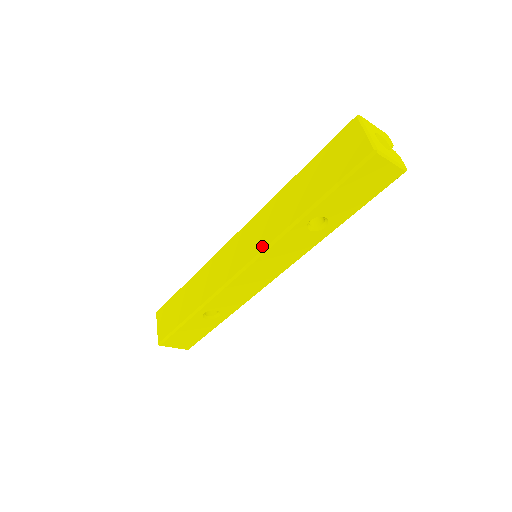
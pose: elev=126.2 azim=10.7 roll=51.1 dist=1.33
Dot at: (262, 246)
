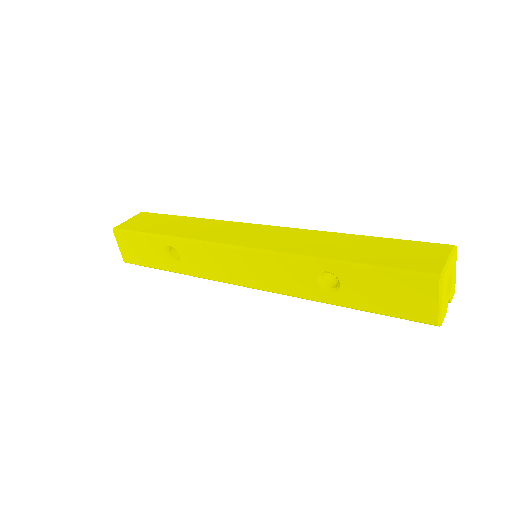
Dot at: (272, 248)
